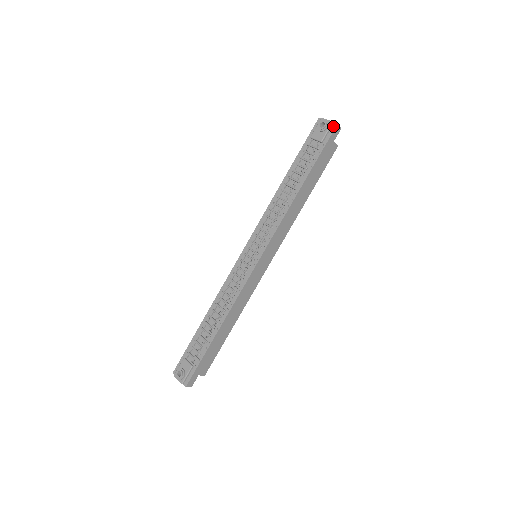
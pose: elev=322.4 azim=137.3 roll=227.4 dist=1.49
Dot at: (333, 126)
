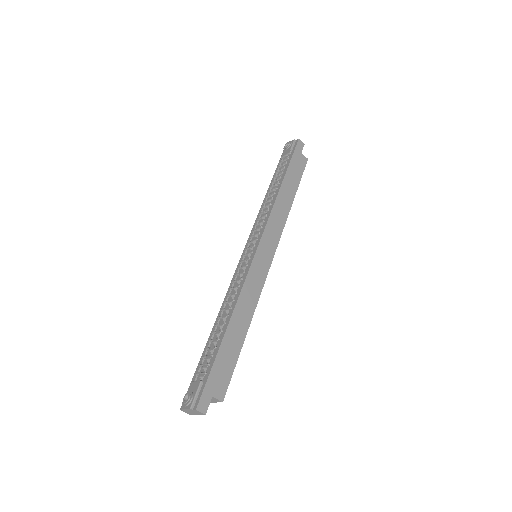
Dot at: (296, 142)
